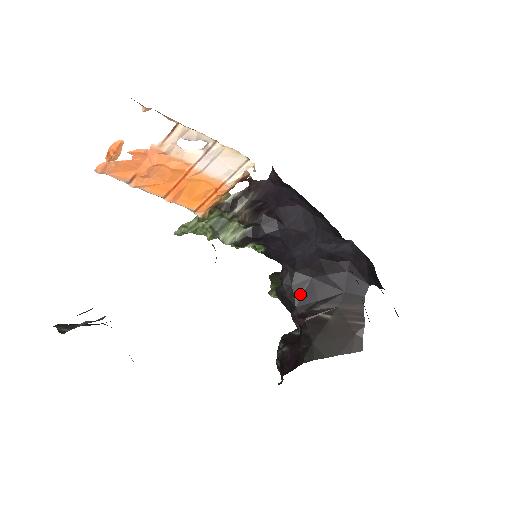
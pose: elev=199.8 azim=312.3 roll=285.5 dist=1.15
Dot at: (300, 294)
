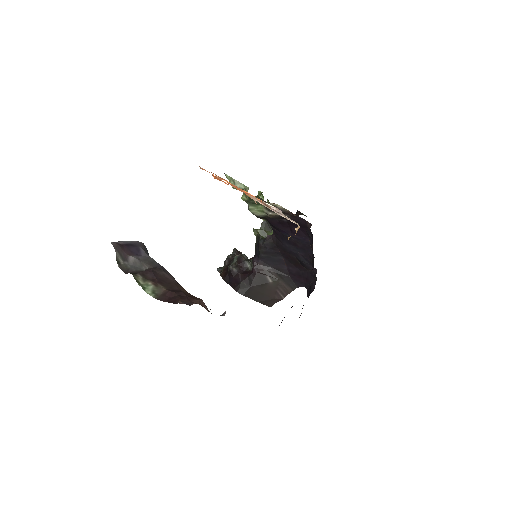
Dot at: (268, 257)
